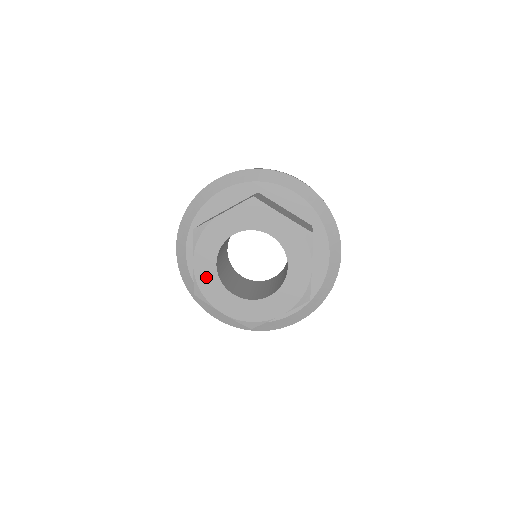
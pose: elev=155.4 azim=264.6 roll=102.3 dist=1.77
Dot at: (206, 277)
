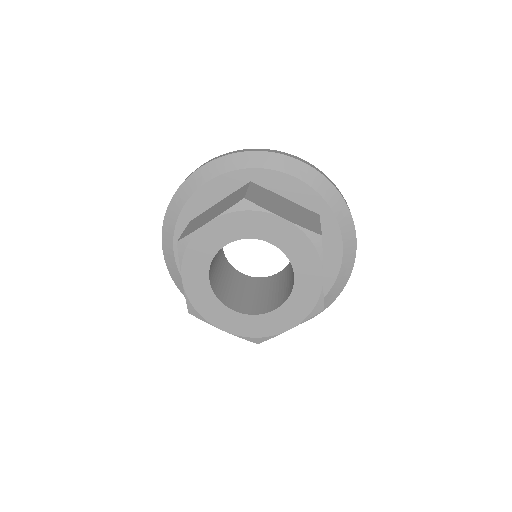
Dot at: (199, 294)
